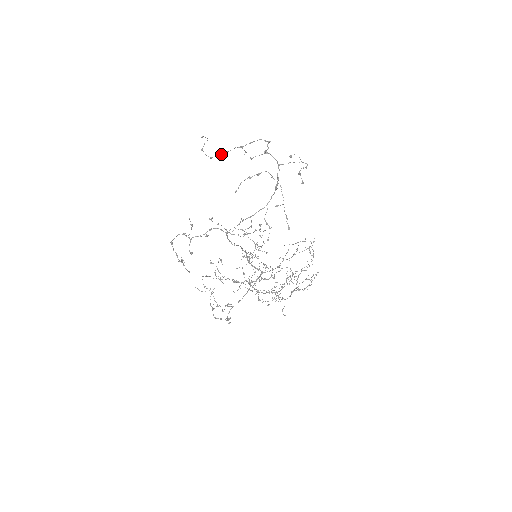
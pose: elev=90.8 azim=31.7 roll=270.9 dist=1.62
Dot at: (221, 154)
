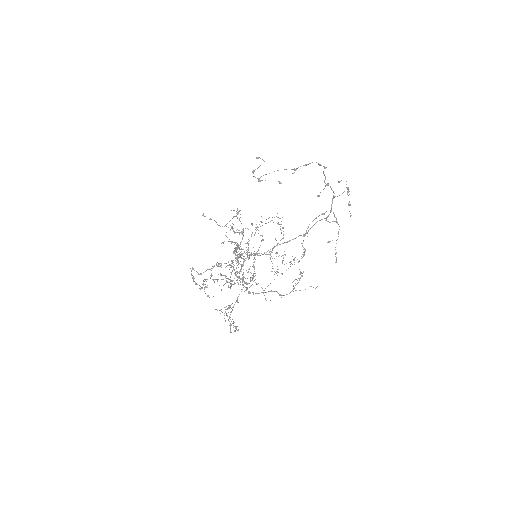
Dot at: occluded
